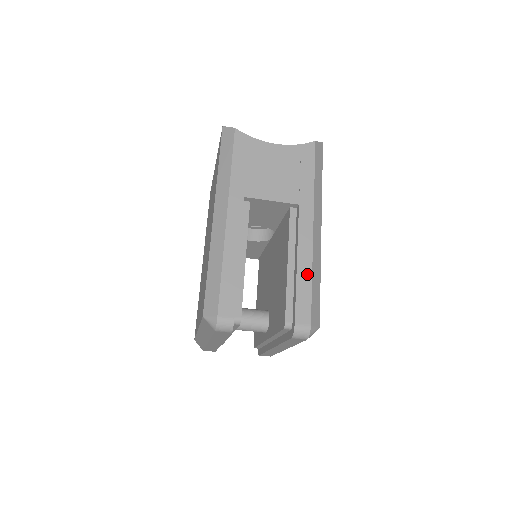
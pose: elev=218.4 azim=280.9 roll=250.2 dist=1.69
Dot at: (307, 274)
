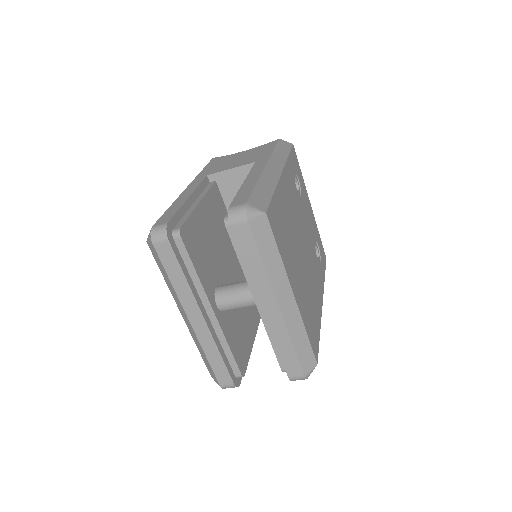
Dot at: (252, 183)
